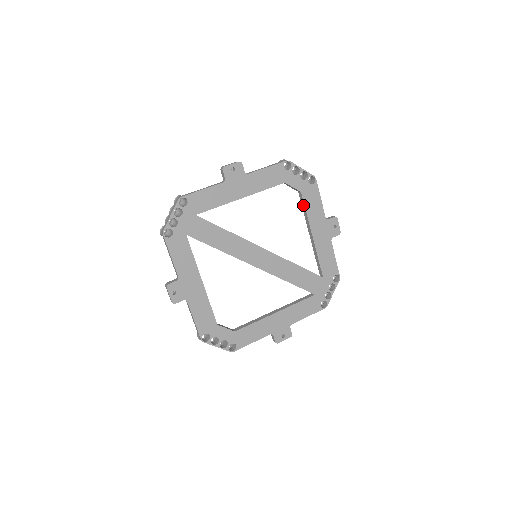
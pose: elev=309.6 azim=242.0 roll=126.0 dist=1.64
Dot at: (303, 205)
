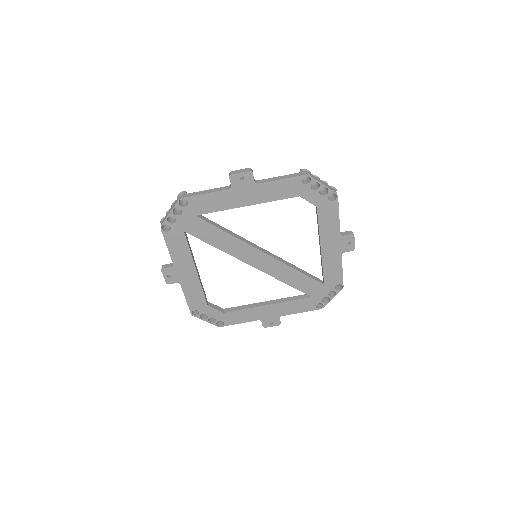
Dot at: (317, 218)
